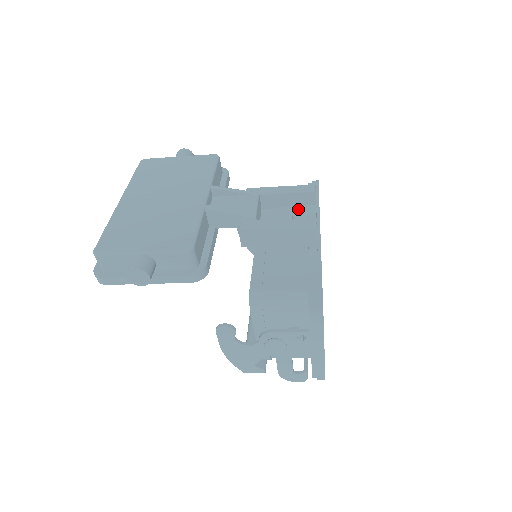
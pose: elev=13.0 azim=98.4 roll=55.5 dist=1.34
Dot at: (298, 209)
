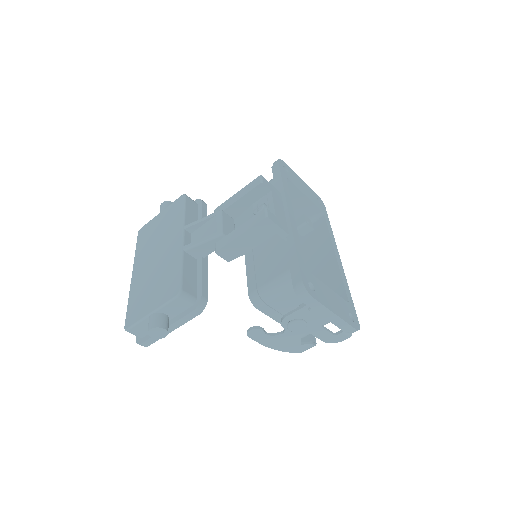
Dot at: (256, 205)
